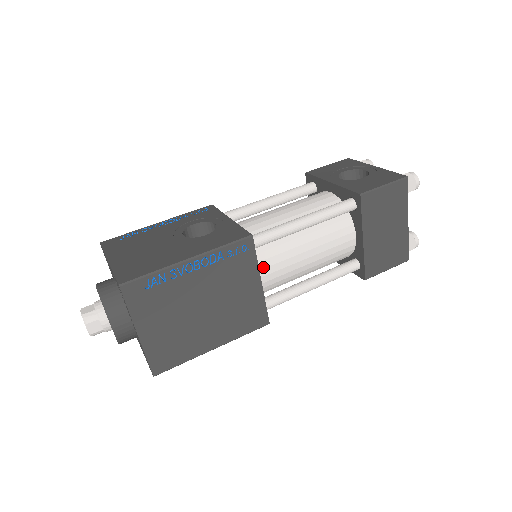
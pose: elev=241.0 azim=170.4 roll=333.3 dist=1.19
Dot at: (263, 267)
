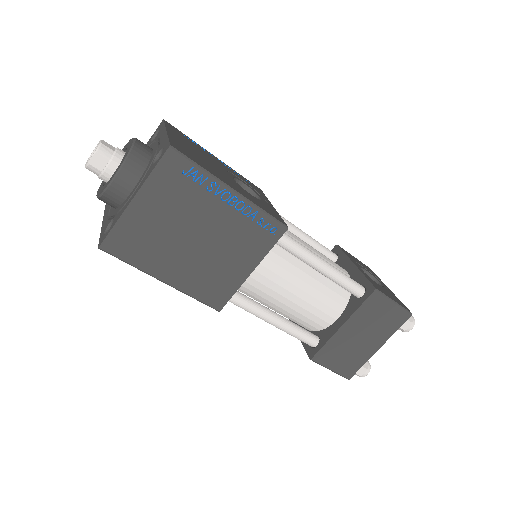
Dot at: (263, 263)
